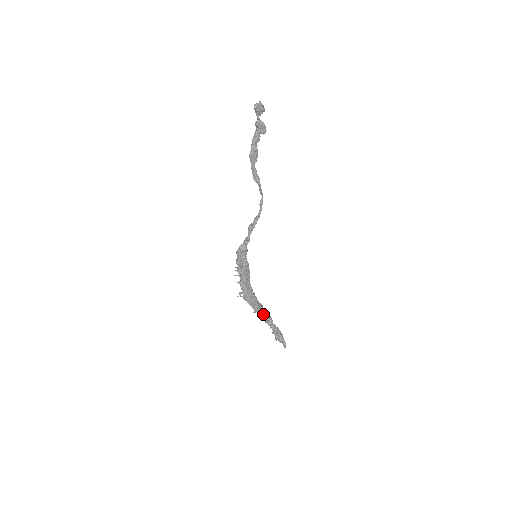
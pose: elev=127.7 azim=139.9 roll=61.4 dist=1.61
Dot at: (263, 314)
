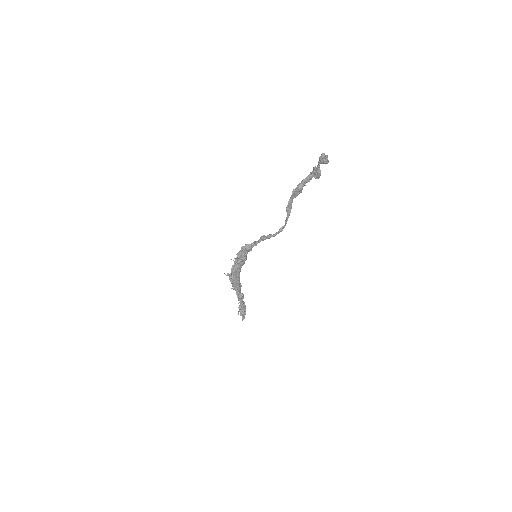
Dot at: (239, 292)
